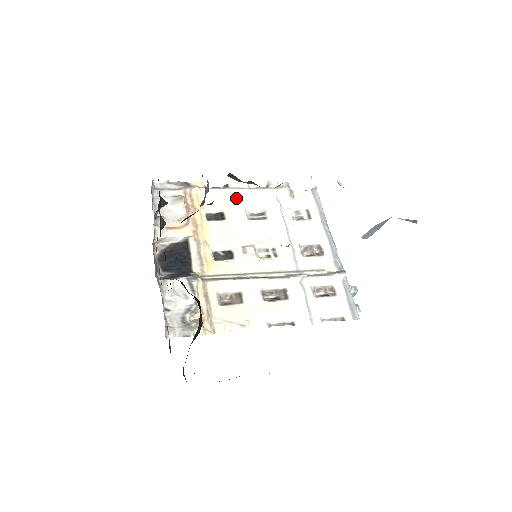
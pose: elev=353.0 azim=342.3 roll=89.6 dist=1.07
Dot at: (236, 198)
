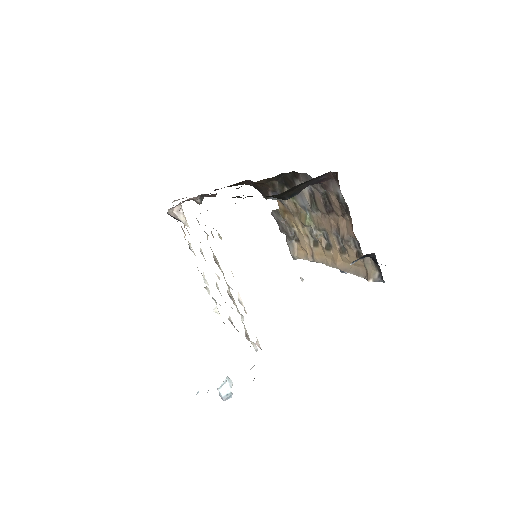
Dot at: occluded
